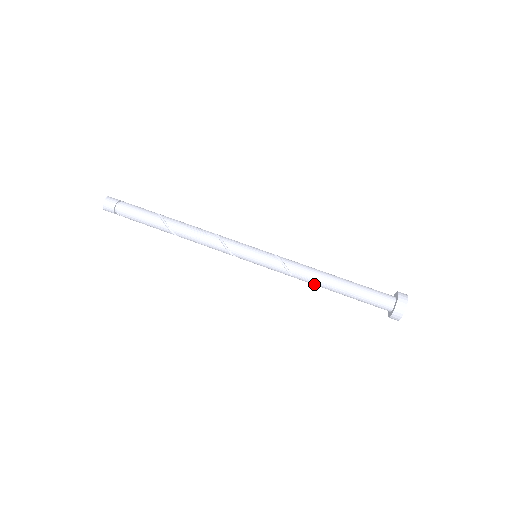
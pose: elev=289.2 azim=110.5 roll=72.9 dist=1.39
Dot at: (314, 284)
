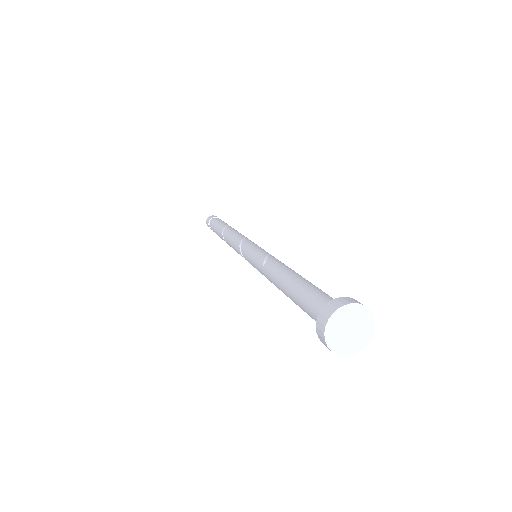
Dot at: (274, 277)
